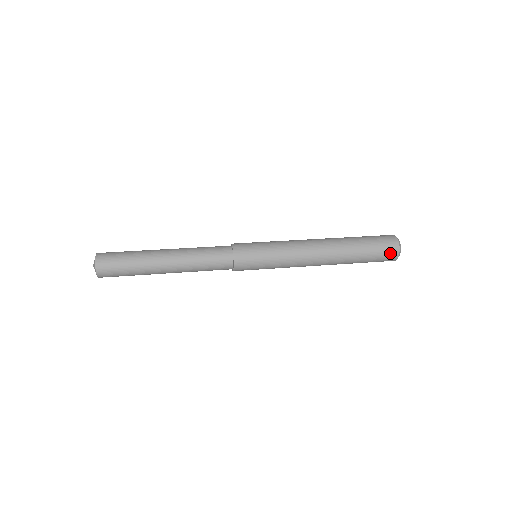
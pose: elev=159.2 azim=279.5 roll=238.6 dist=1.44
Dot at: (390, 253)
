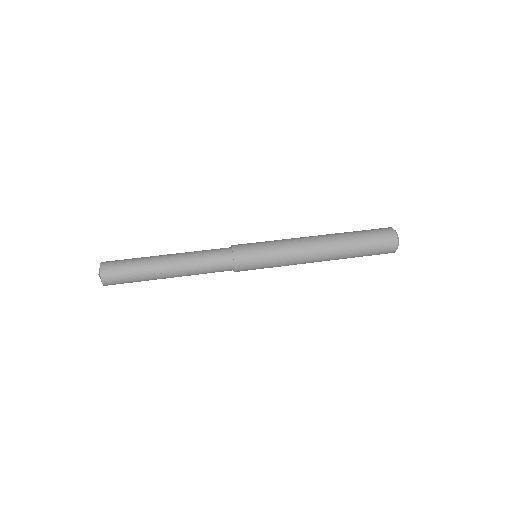
Dot at: (386, 253)
